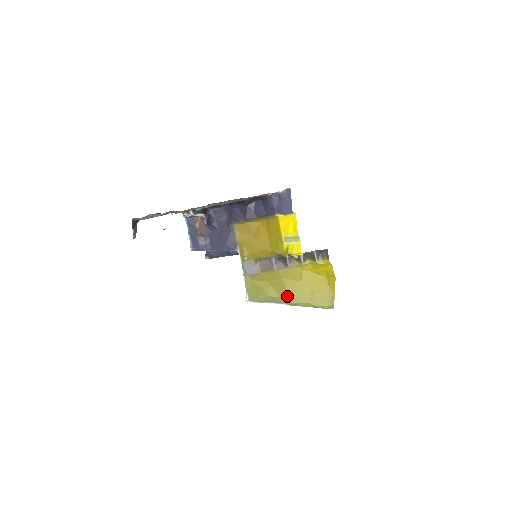
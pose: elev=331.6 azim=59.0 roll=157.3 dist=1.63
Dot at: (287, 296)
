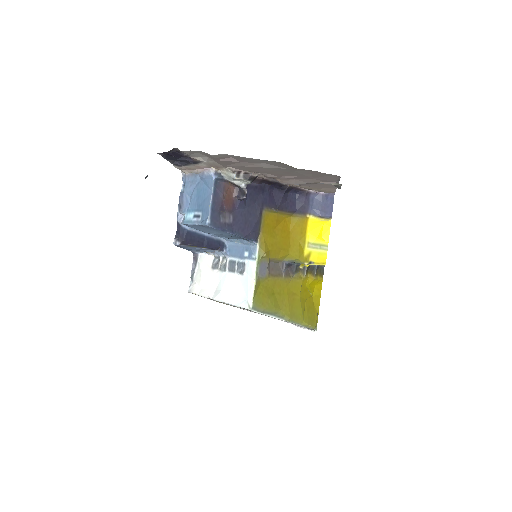
Dot at: (288, 310)
